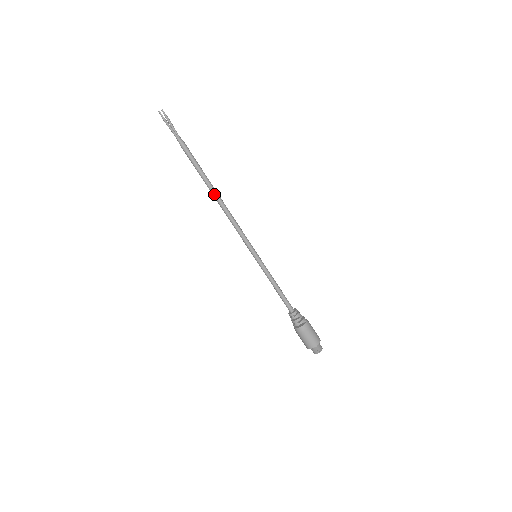
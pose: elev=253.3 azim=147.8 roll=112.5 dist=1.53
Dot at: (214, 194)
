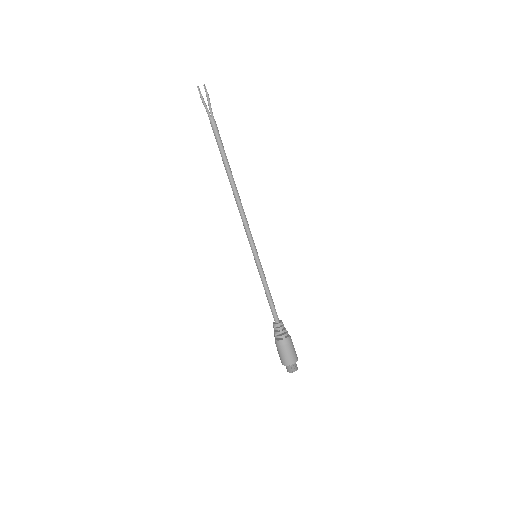
Dot at: (230, 183)
